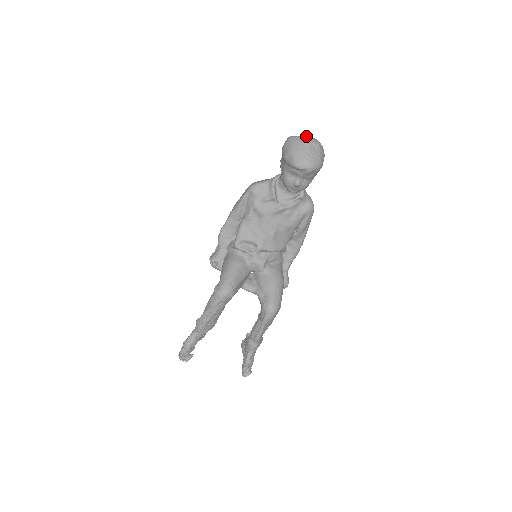
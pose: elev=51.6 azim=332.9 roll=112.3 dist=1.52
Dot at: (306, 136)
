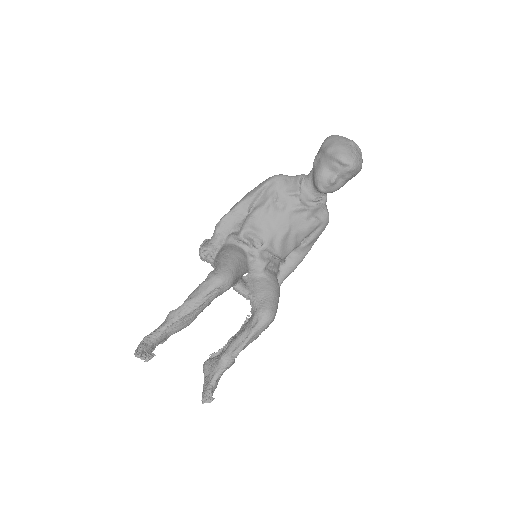
Dot at: (349, 139)
